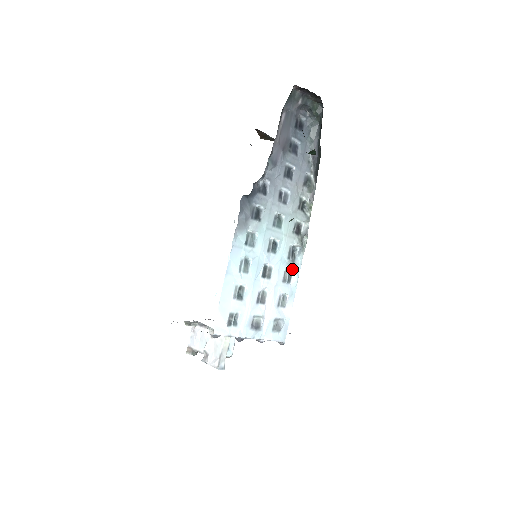
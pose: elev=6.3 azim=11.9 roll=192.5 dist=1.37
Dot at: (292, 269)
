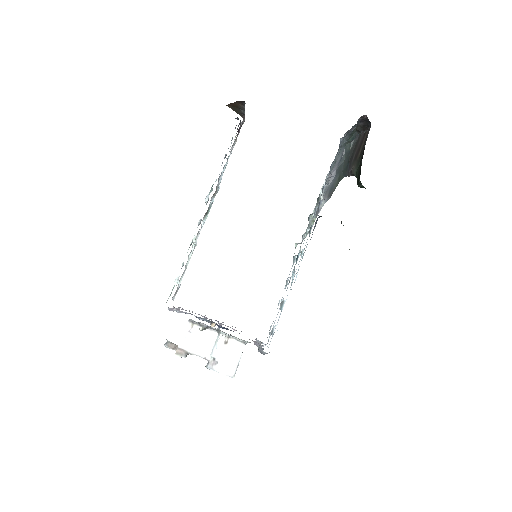
Dot at: occluded
